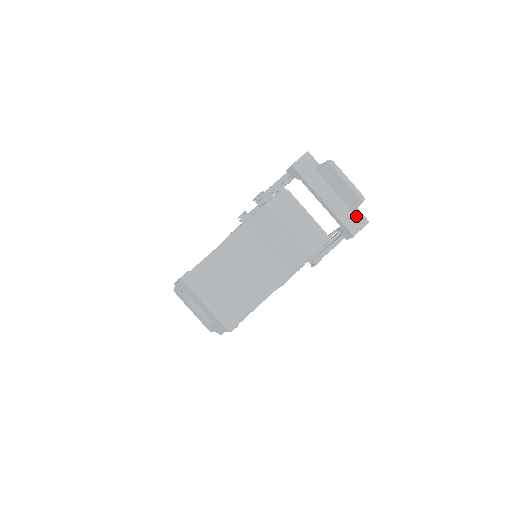
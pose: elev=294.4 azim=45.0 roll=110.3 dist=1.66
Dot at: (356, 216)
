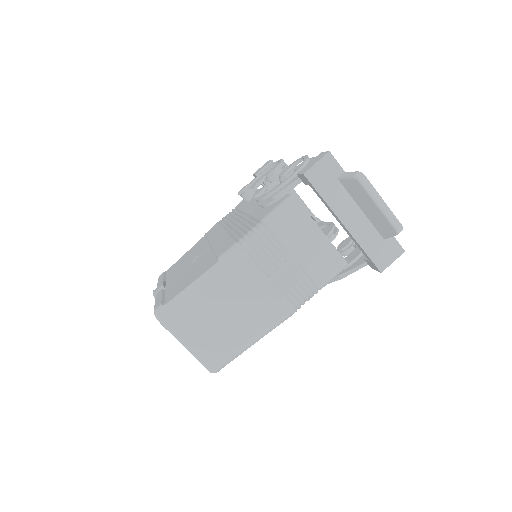
Dot at: (388, 244)
